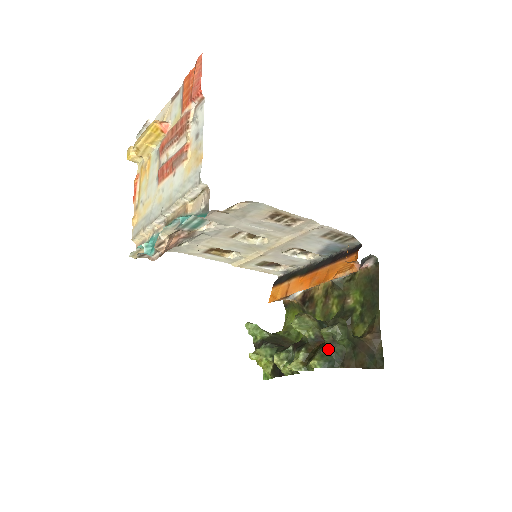
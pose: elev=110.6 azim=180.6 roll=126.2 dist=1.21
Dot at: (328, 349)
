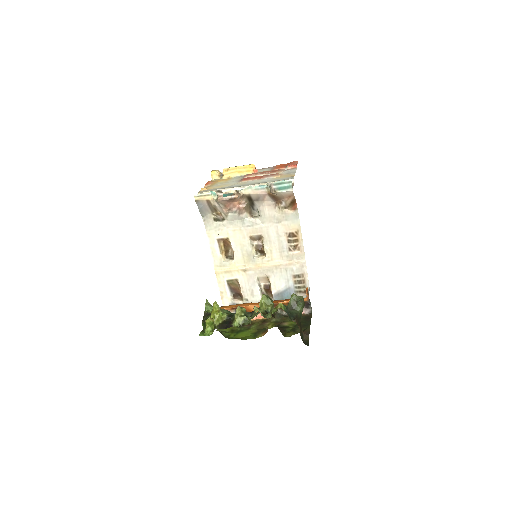
Dot at: (288, 308)
